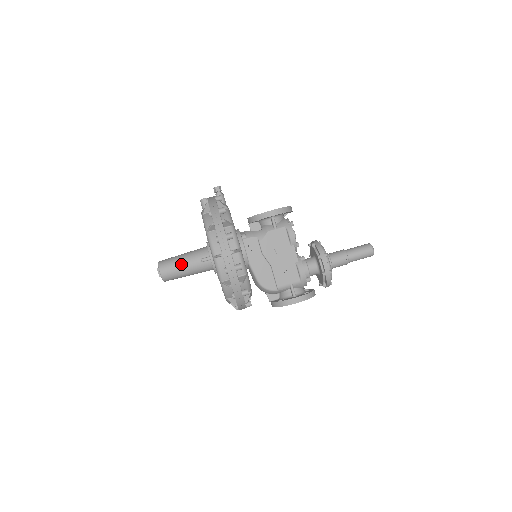
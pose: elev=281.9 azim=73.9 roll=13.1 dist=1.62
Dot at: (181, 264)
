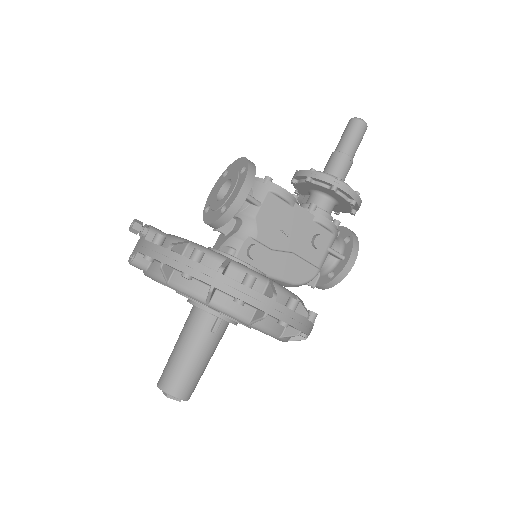
Dot at: (193, 362)
